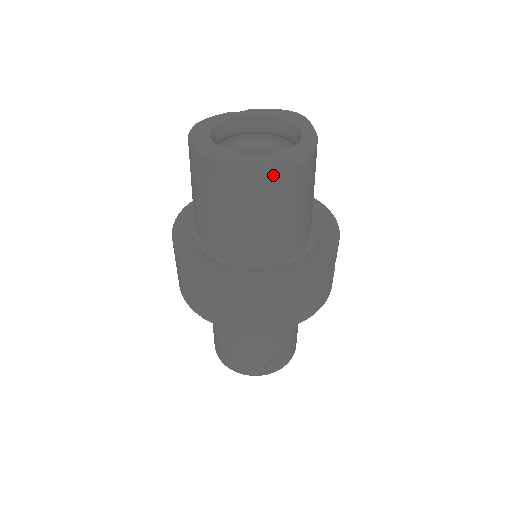
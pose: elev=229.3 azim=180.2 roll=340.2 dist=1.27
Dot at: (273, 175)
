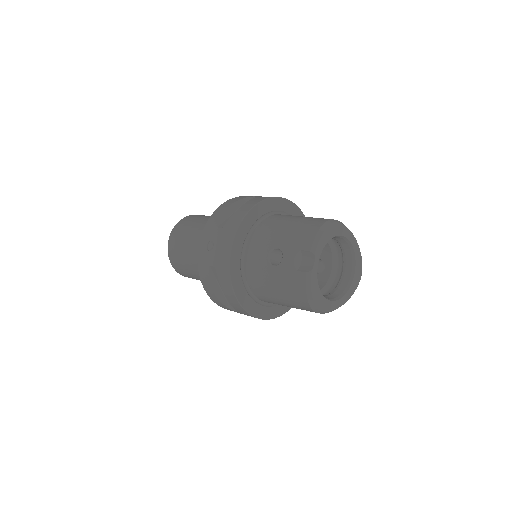
Dot at: occluded
